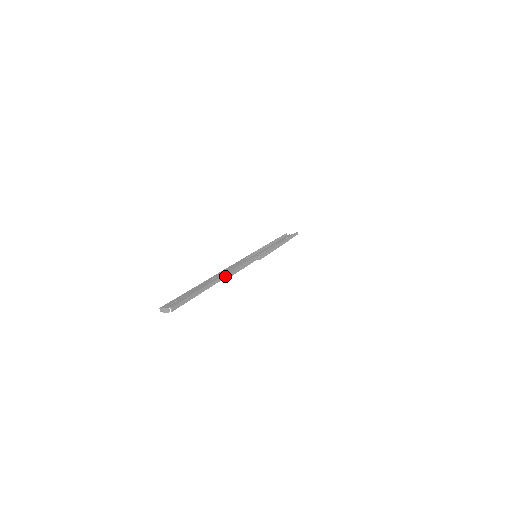
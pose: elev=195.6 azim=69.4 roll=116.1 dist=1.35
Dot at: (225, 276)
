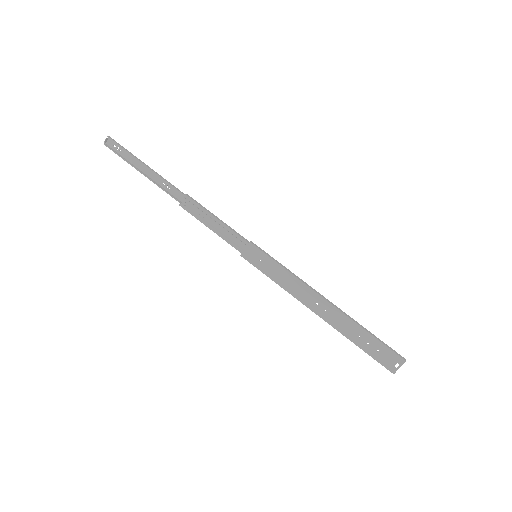
Dot at: (180, 191)
